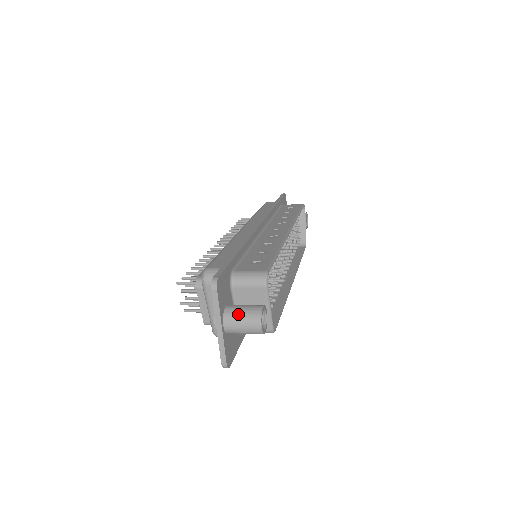
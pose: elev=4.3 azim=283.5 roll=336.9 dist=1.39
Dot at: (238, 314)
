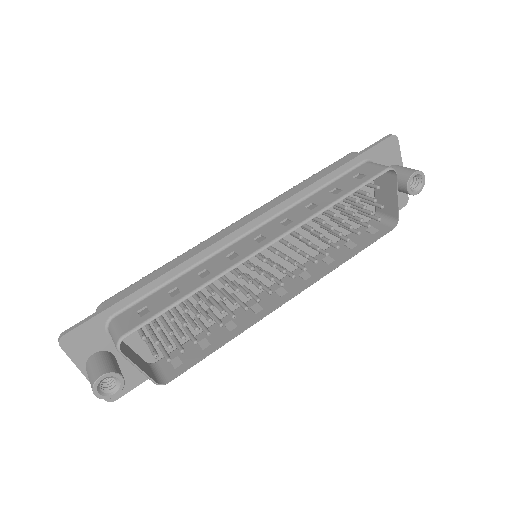
Dot at: (88, 371)
